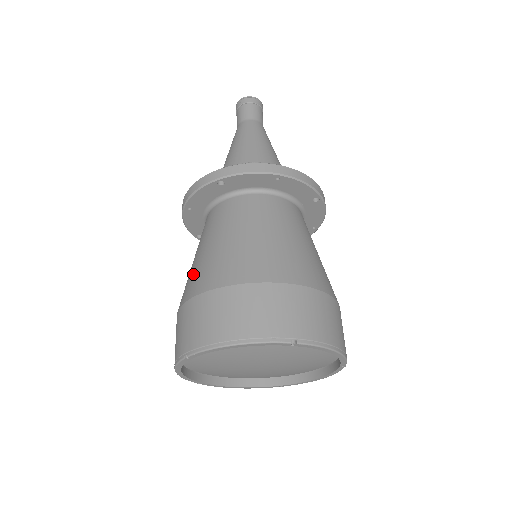
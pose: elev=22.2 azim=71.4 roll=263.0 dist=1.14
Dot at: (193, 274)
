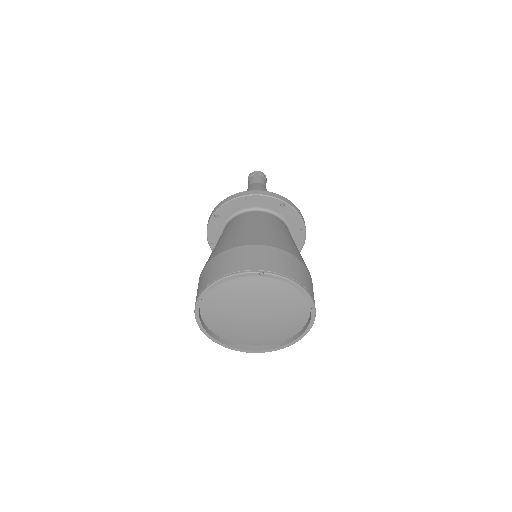
Dot at: (259, 234)
